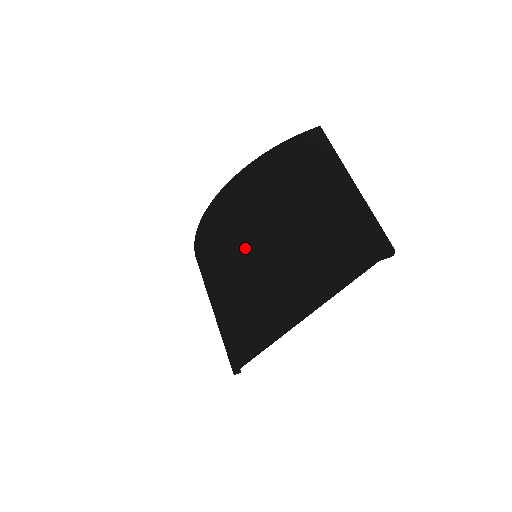
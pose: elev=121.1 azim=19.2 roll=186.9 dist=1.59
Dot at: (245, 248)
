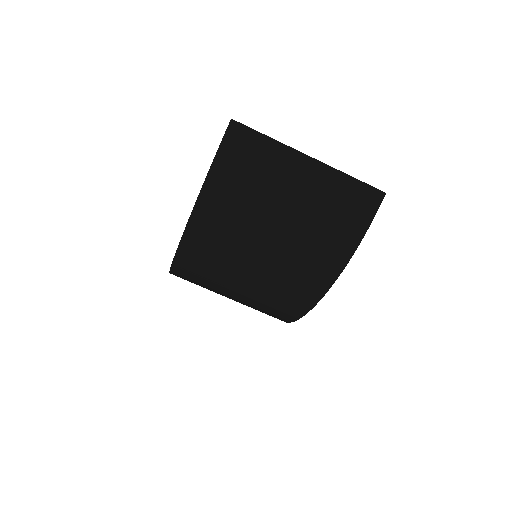
Dot at: (256, 266)
